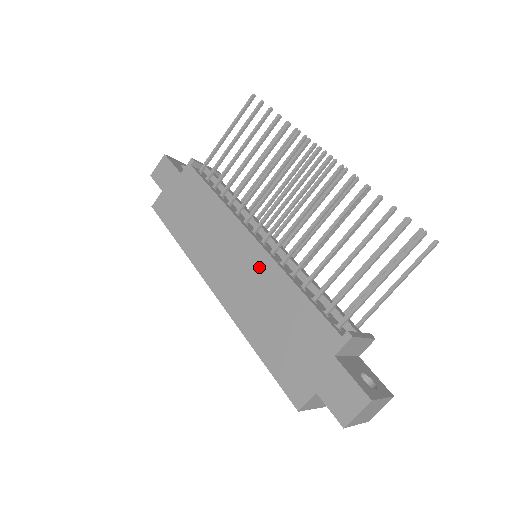
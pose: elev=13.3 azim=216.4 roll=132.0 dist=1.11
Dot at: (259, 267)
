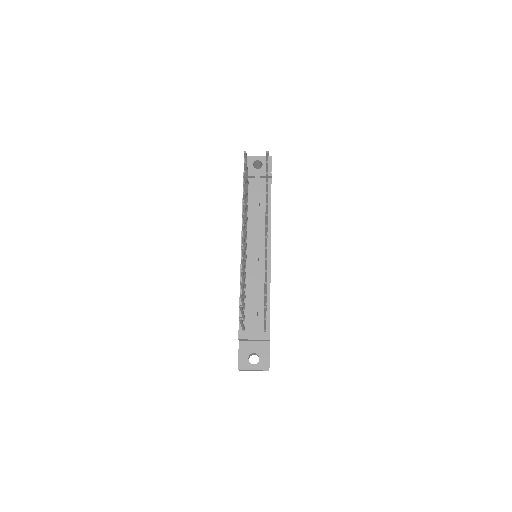
Dot at: occluded
